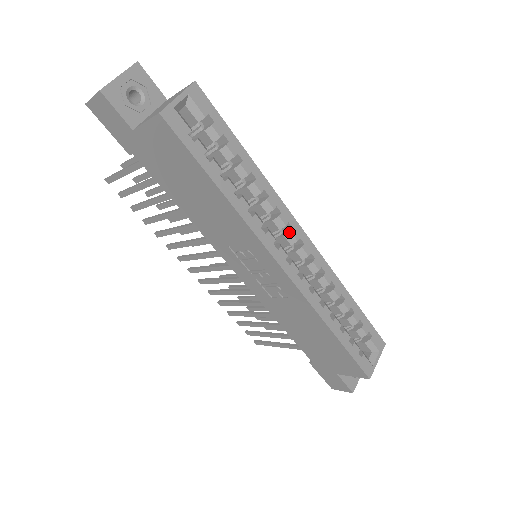
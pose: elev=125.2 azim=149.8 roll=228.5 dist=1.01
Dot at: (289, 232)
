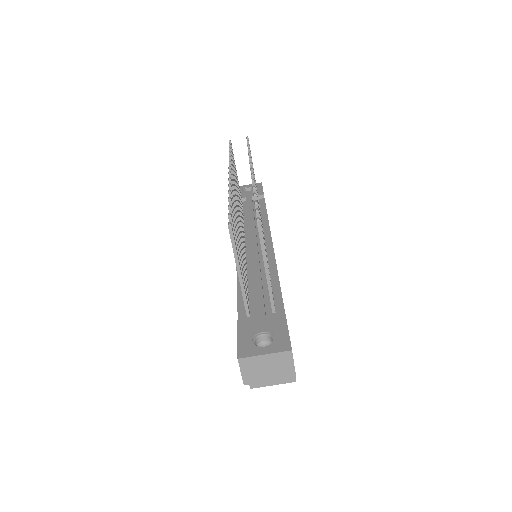
Dot at: occluded
